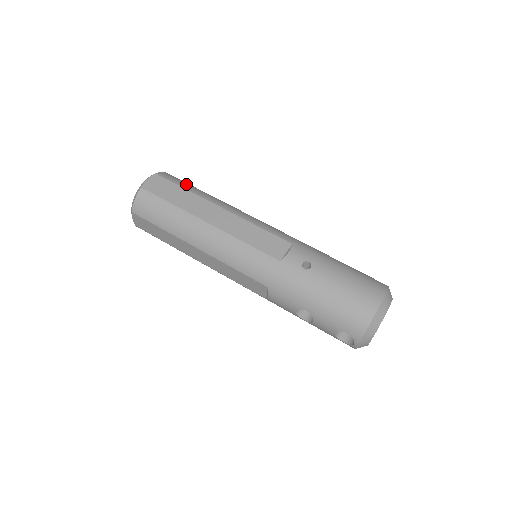
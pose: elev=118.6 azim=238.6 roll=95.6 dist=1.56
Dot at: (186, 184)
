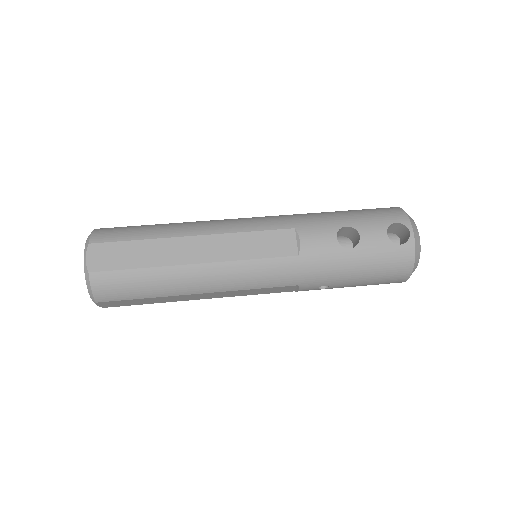
Dot at: occluded
